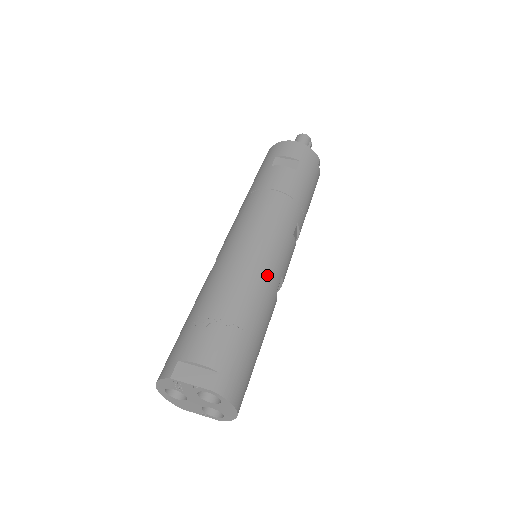
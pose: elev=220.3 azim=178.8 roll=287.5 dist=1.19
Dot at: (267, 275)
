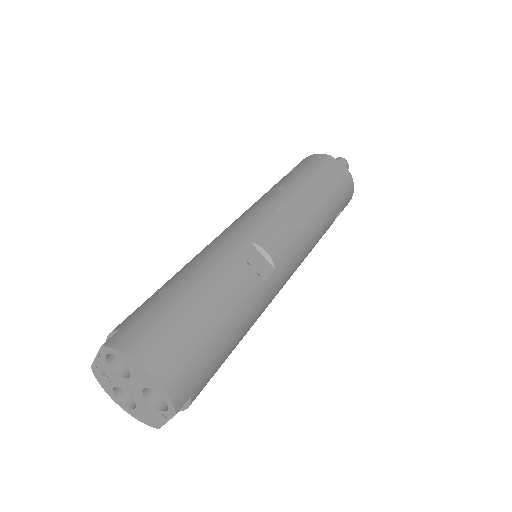
Dot at: (220, 245)
